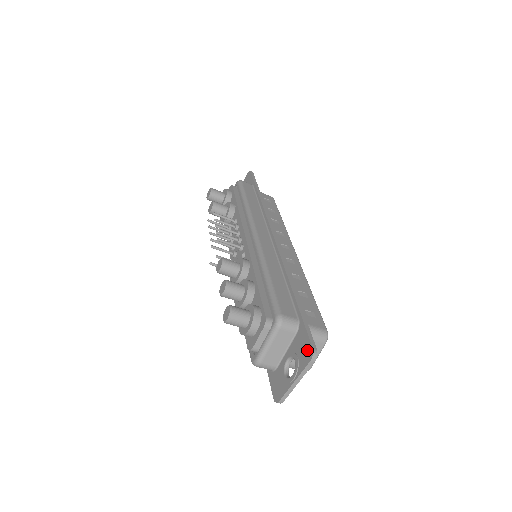
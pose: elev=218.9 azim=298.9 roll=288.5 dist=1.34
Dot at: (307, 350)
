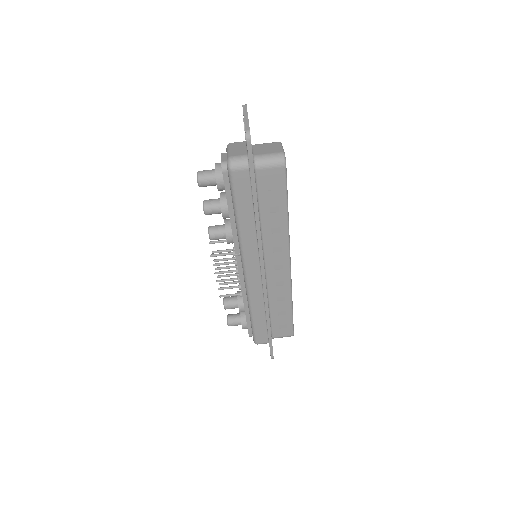
Dot at: (243, 115)
